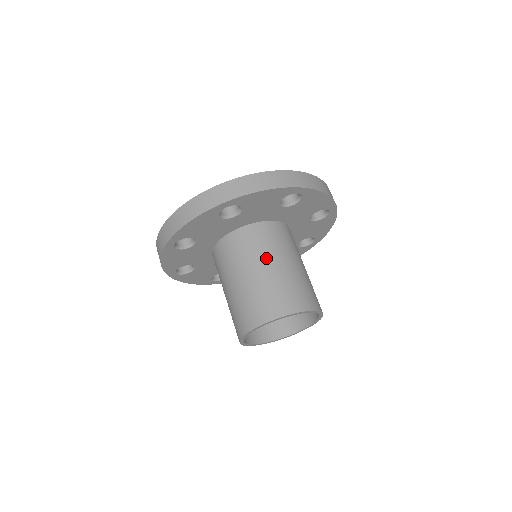
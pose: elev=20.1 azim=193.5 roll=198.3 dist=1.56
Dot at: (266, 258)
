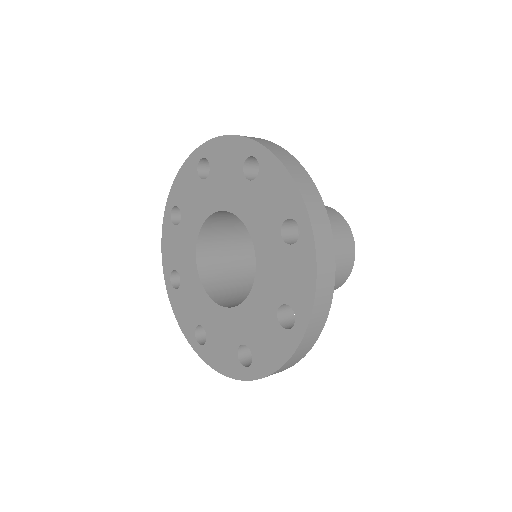
Dot at: occluded
